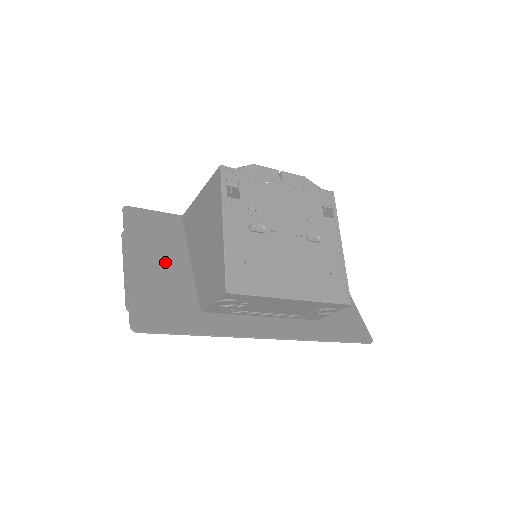
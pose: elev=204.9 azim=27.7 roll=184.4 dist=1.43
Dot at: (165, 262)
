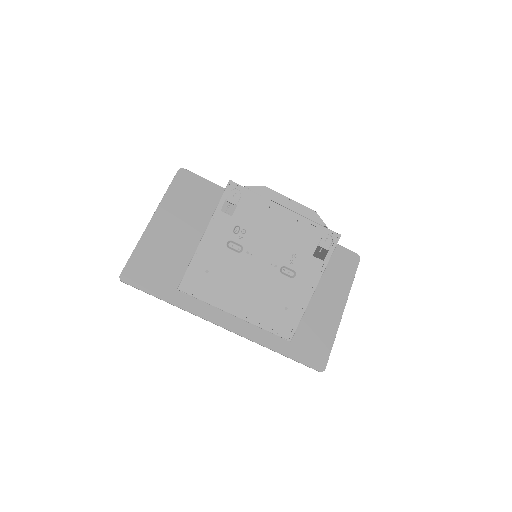
Dot at: (181, 231)
